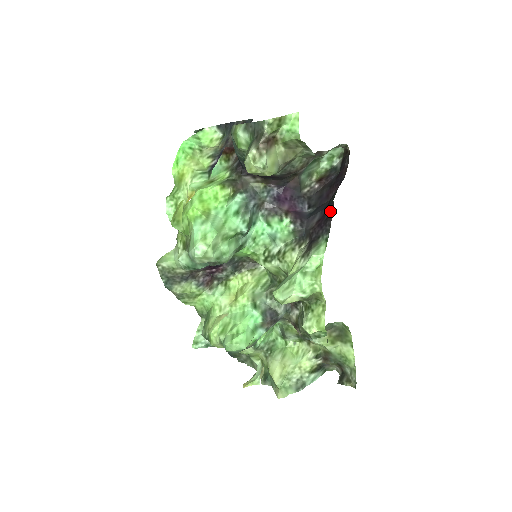
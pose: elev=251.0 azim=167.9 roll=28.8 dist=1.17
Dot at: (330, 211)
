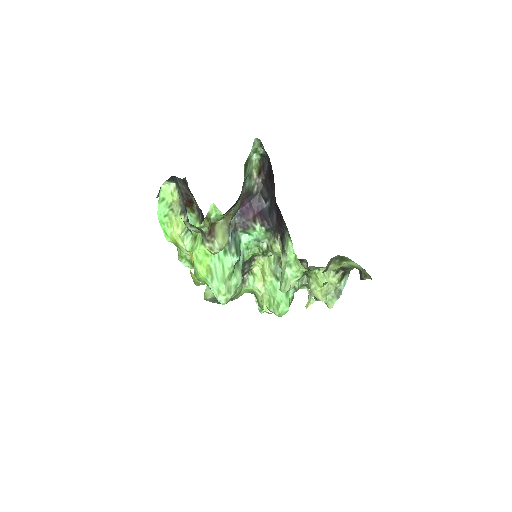
Dot at: (279, 211)
